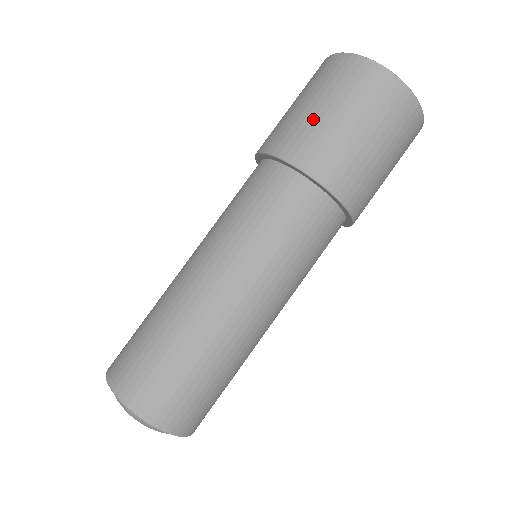
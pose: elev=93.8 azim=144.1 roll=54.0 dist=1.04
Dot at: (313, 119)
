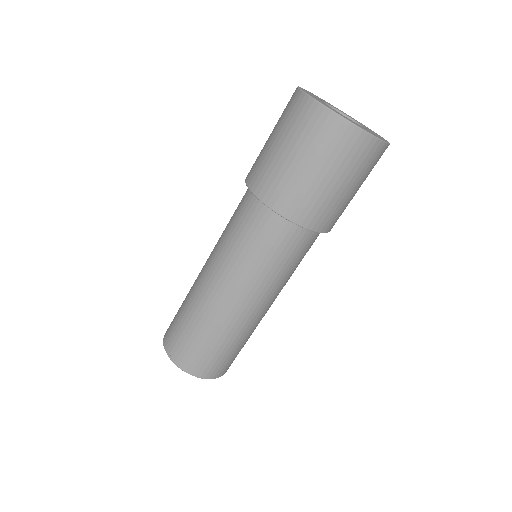
Dot at: (288, 170)
